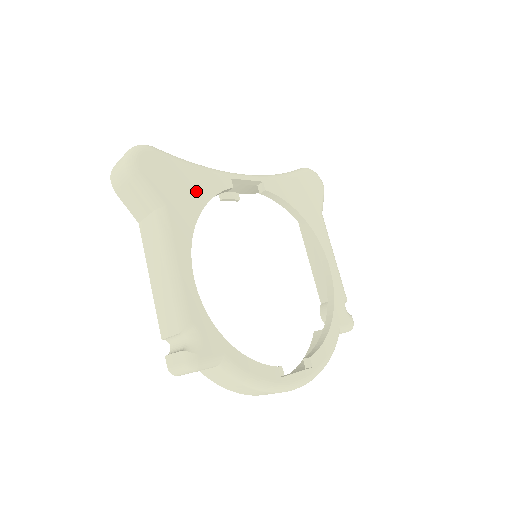
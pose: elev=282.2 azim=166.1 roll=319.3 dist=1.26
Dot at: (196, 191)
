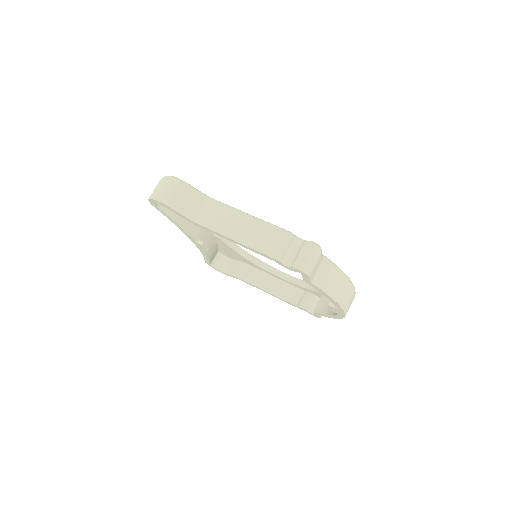
Dot at: occluded
